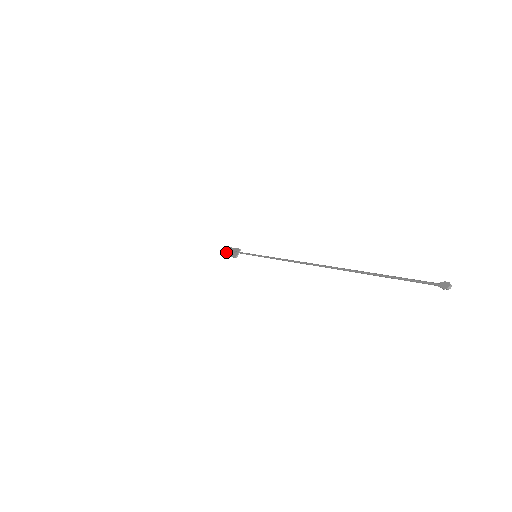
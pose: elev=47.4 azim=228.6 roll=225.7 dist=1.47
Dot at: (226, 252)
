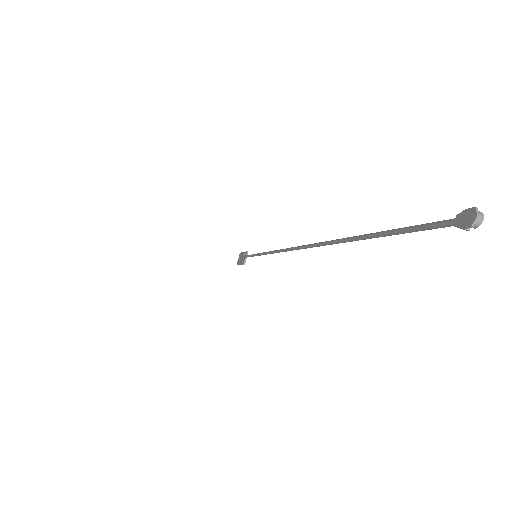
Dot at: (238, 260)
